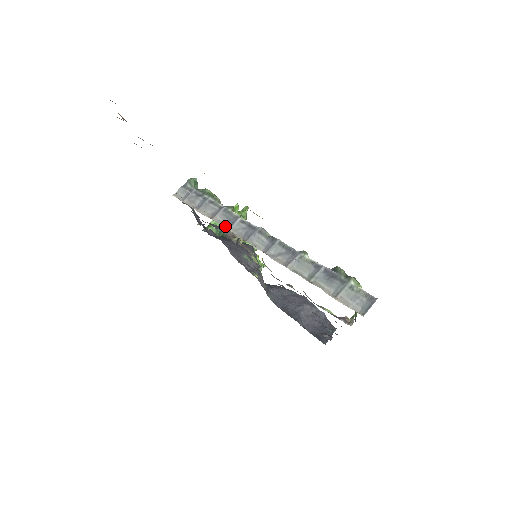
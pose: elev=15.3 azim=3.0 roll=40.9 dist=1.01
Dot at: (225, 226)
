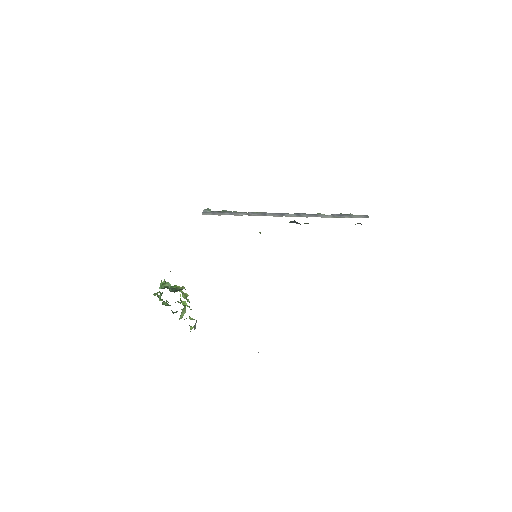
Dot at: occluded
